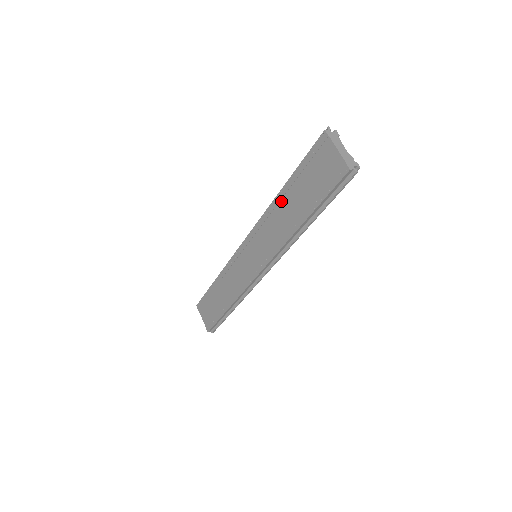
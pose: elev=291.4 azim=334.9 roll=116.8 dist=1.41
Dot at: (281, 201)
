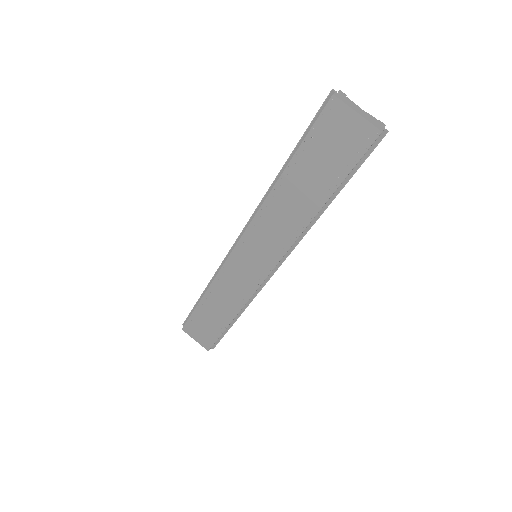
Dot at: (283, 189)
